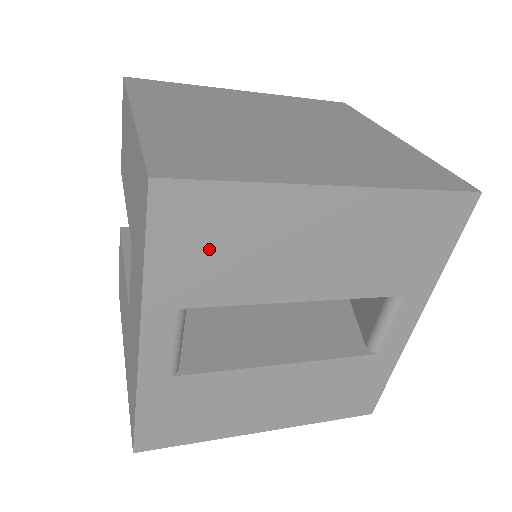
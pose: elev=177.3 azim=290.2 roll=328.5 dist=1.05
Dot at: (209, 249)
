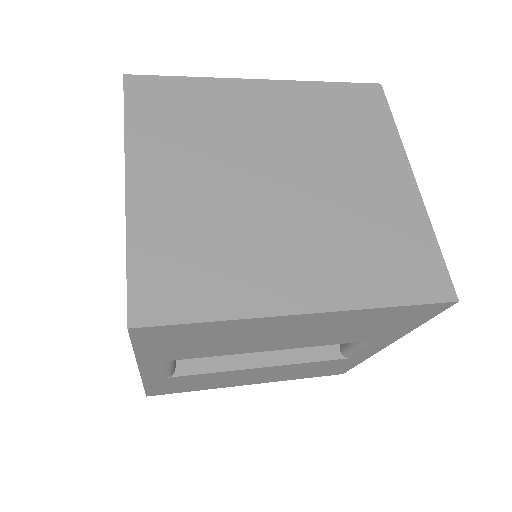
Dot at: (188, 343)
